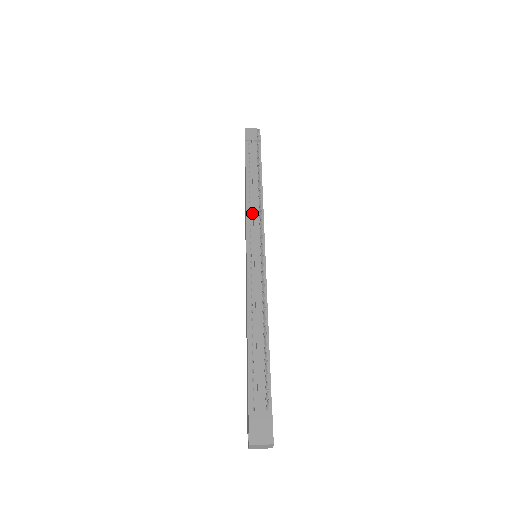
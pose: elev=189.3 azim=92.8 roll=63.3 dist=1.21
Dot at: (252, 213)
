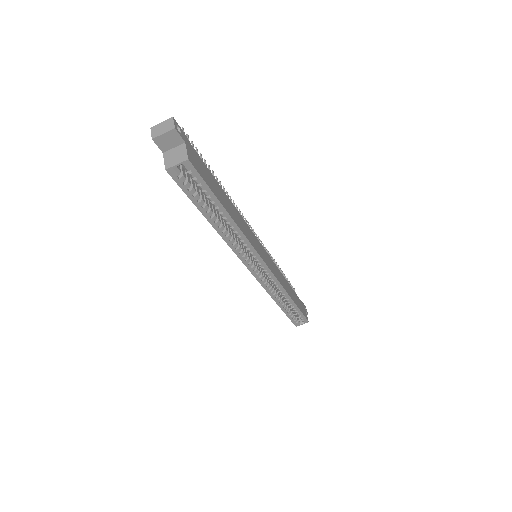
Dot at: occluded
